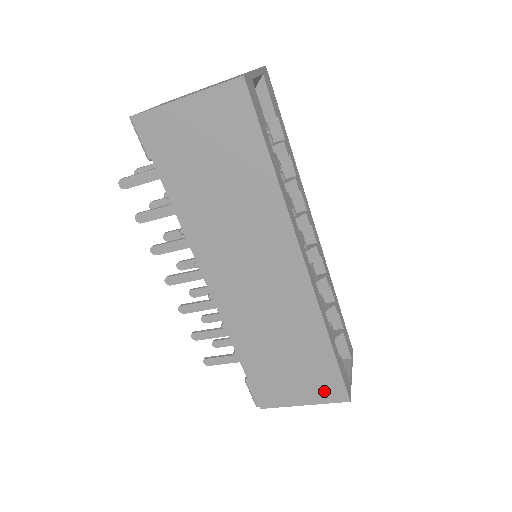
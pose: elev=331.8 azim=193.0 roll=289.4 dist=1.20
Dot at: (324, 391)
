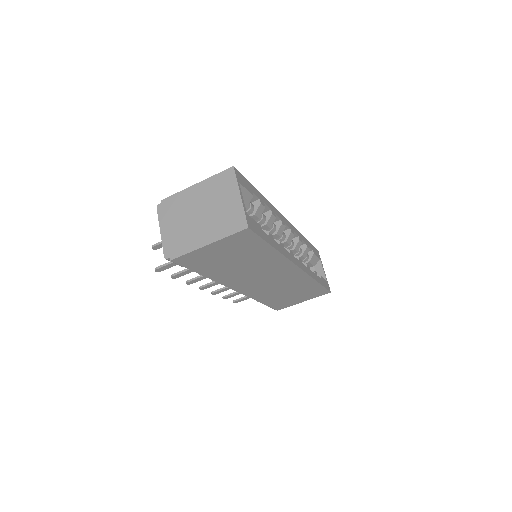
Dot at: (315, 295)
